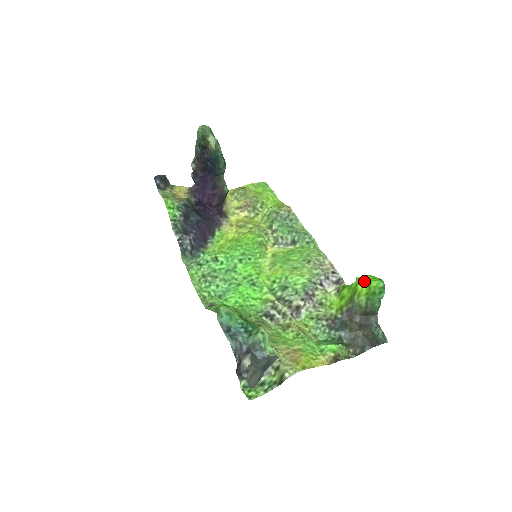
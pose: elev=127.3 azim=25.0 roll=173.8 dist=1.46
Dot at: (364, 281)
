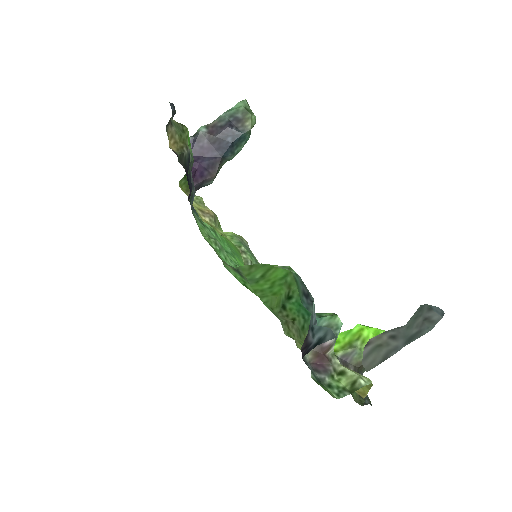
Dot at: (370, 328)
